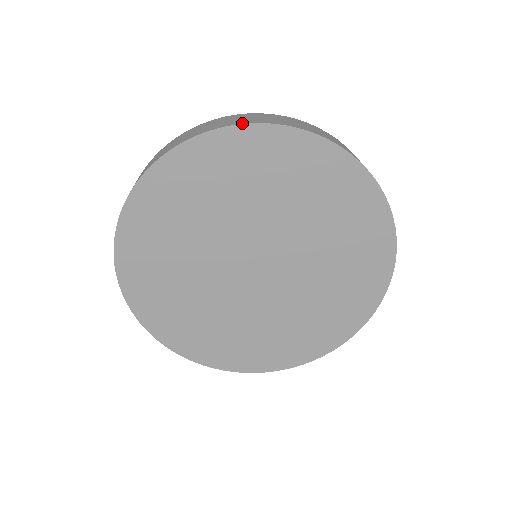
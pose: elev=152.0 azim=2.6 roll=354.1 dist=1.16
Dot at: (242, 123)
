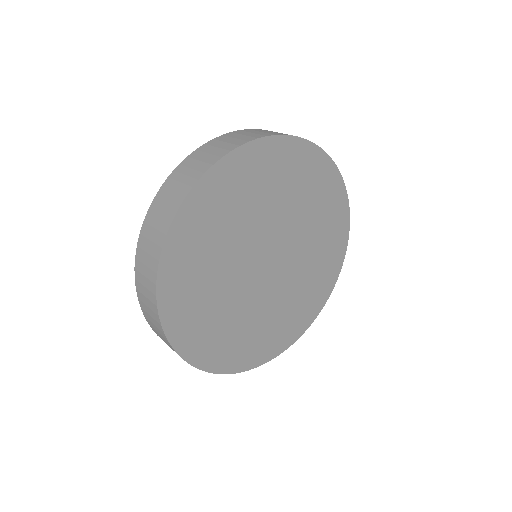
Dot at: occluded
